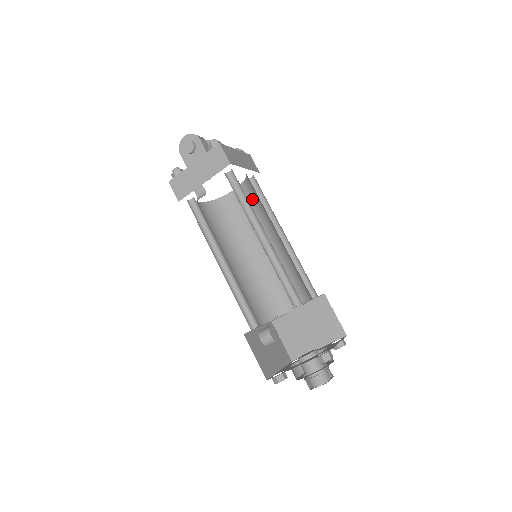
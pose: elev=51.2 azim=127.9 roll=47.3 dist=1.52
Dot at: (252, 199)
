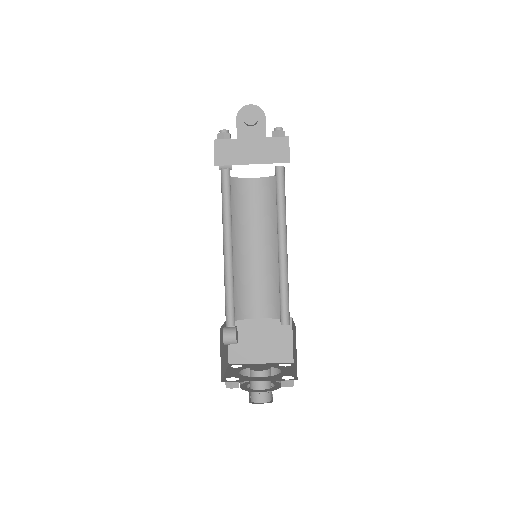
Dot at: (270, 198)
